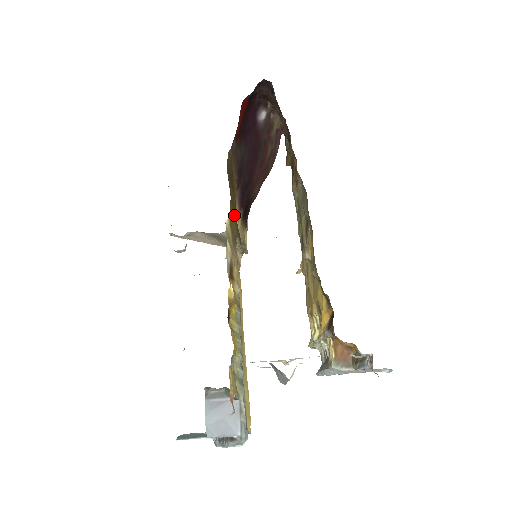
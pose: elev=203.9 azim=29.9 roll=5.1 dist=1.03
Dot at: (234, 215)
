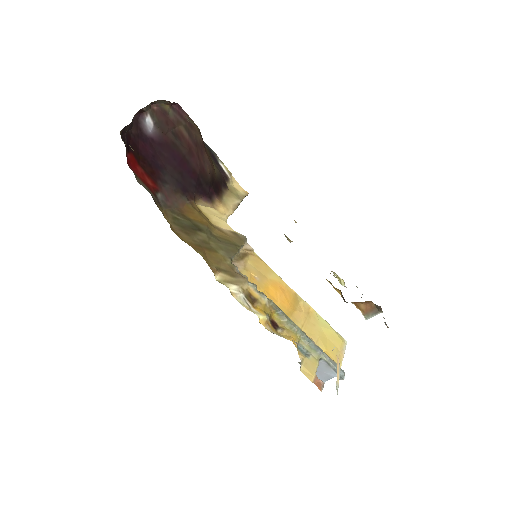
Dot at: (215, 251)
